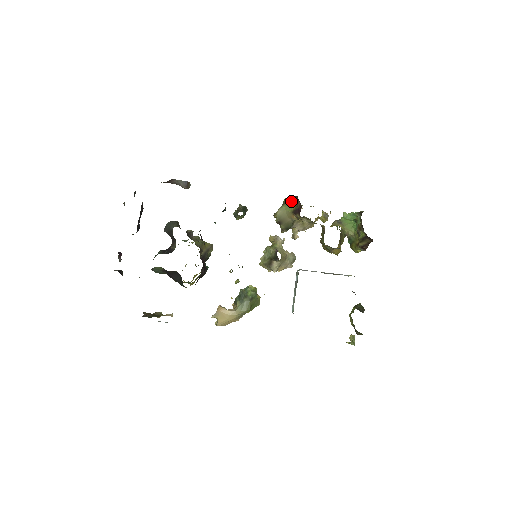
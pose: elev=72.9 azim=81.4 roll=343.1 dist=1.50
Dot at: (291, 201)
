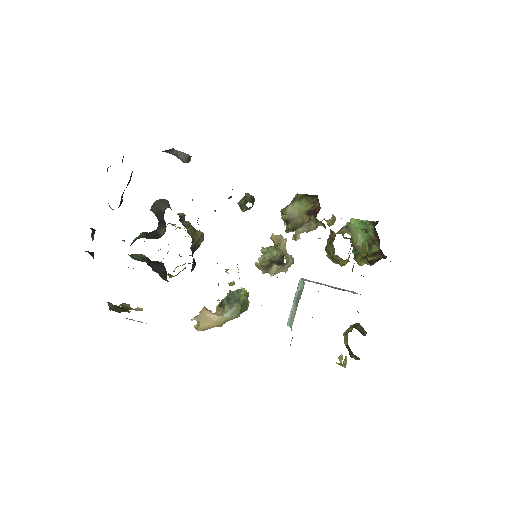
Dot at: (307, 199)
